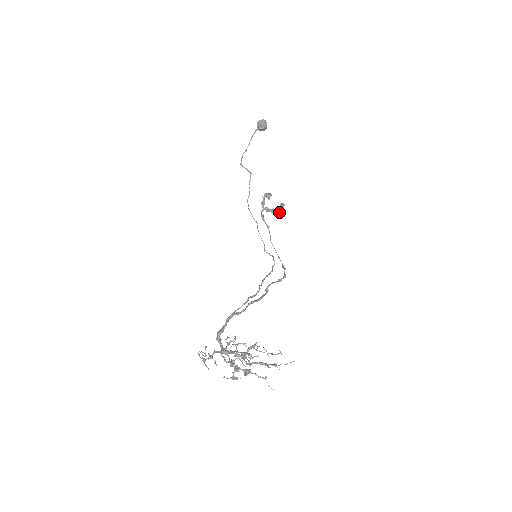
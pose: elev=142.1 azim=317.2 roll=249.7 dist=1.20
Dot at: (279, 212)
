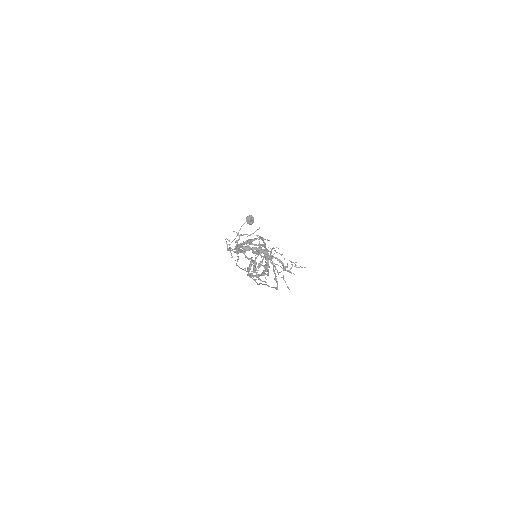
Dot at: occluded
